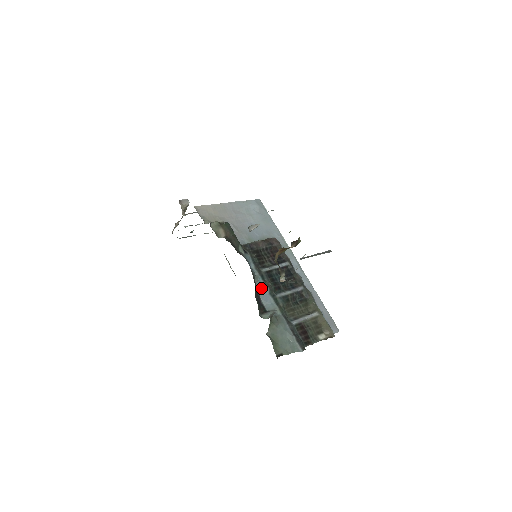
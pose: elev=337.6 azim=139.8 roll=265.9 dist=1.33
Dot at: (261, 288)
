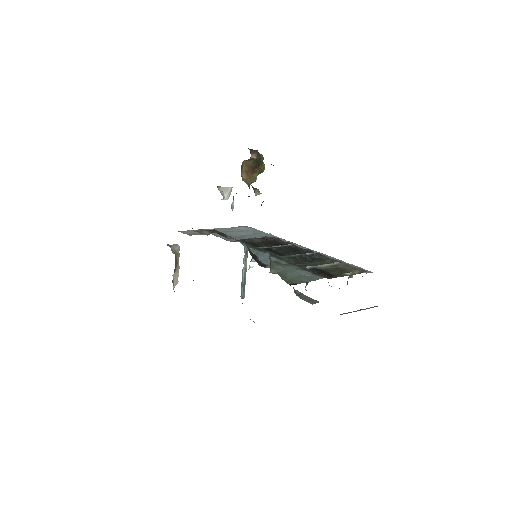
Dot at: (259, 255)
